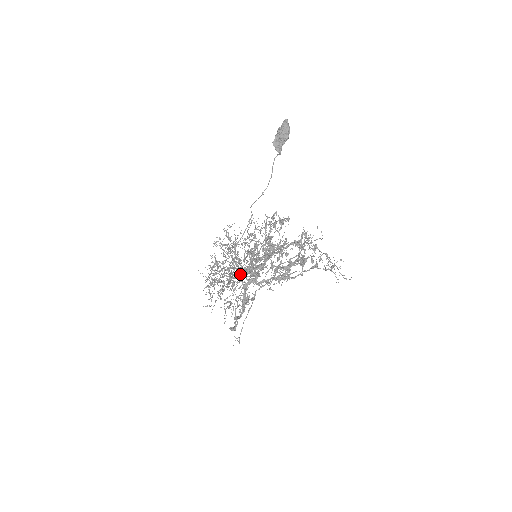
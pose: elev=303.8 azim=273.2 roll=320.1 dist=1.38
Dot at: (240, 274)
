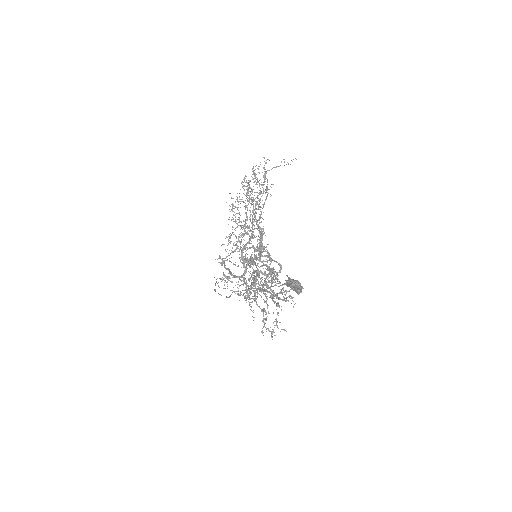
Dot at: occluded
